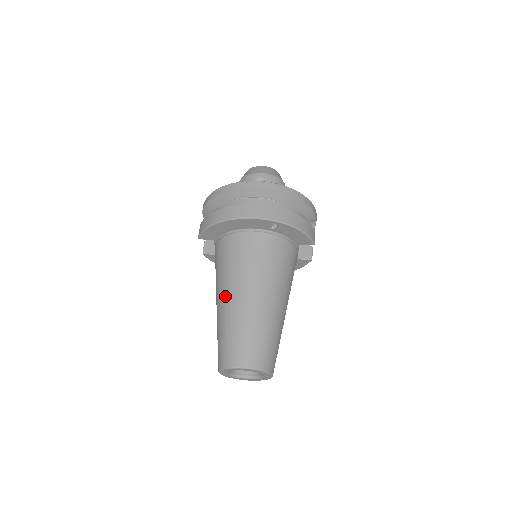
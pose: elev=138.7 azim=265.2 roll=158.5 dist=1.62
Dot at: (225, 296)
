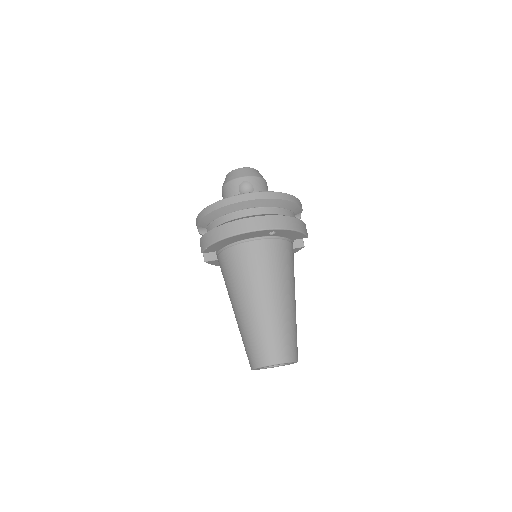
Dot at: (243, 304)
